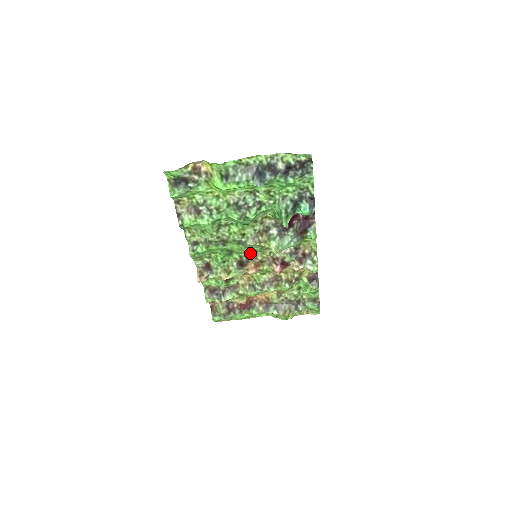
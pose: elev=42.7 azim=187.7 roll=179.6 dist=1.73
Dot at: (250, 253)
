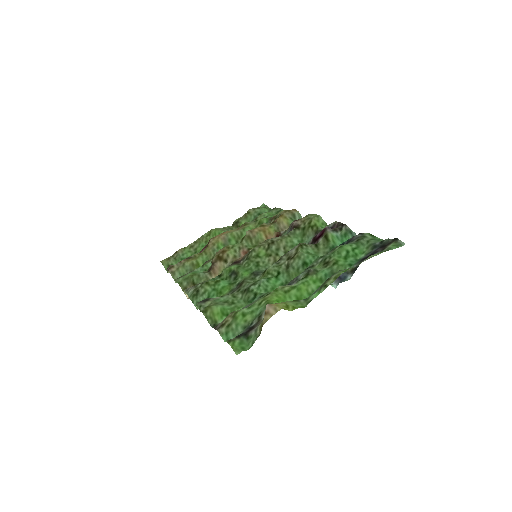
Dot at: (248, 256)
